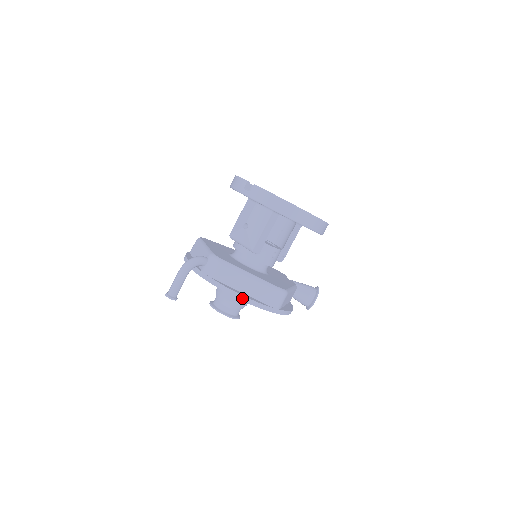
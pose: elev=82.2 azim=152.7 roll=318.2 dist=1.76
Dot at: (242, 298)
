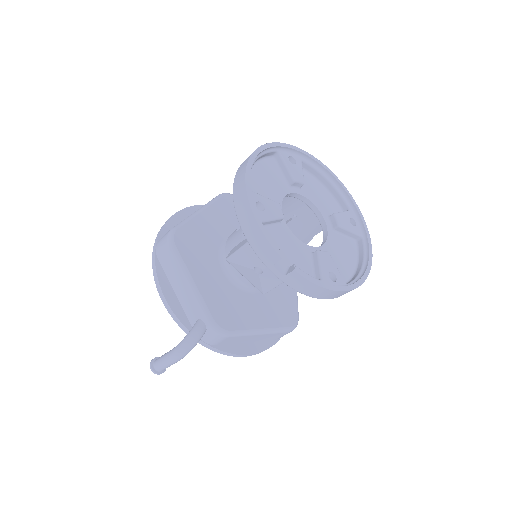
Dot at: (250, 355)
